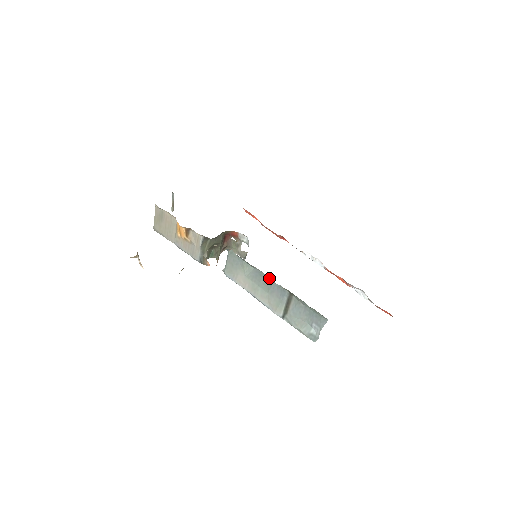
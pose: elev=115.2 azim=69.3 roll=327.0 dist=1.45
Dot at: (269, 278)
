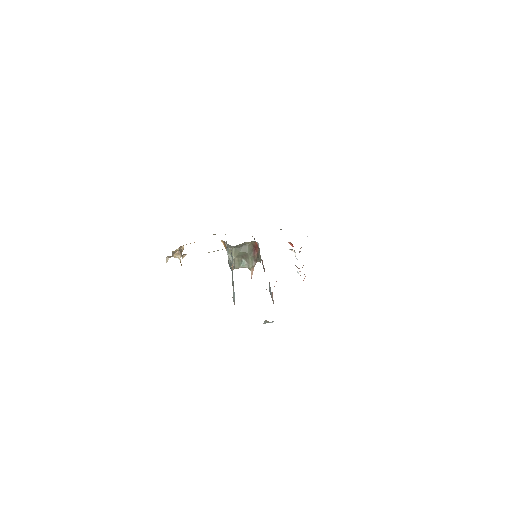
Dot at: occluded
